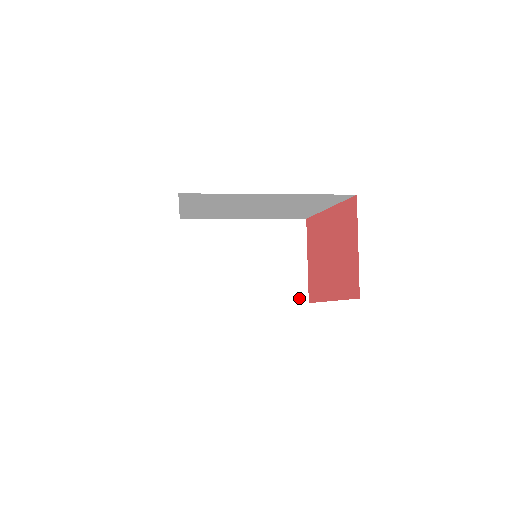
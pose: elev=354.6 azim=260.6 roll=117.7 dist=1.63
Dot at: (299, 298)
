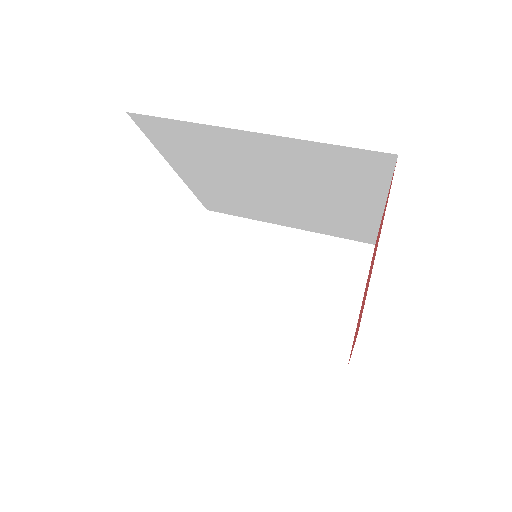
Dot at: (334, 355)
